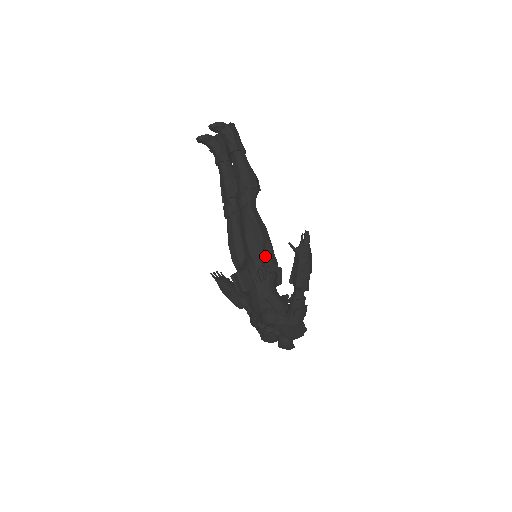
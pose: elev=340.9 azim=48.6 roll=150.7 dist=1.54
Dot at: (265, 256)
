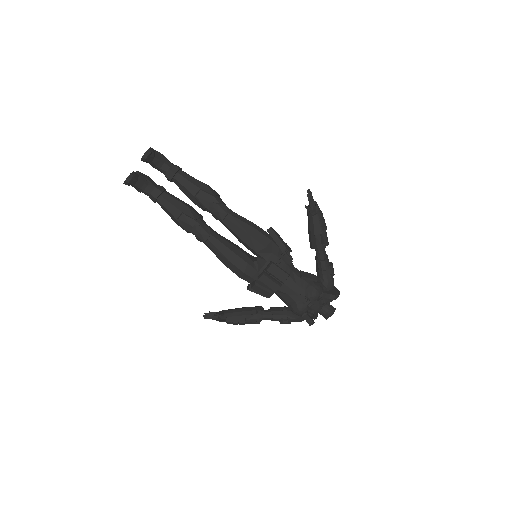
Dot at: (280, 240)
